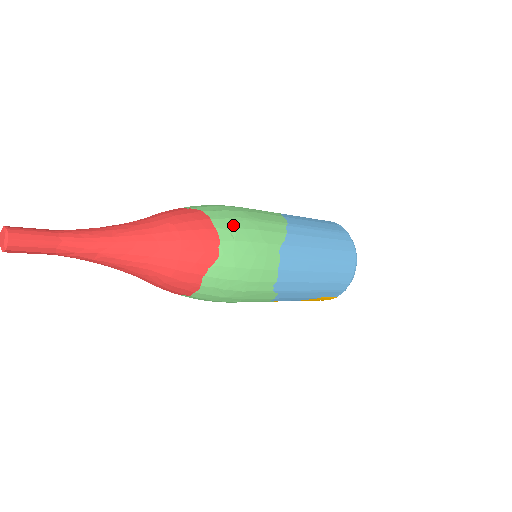
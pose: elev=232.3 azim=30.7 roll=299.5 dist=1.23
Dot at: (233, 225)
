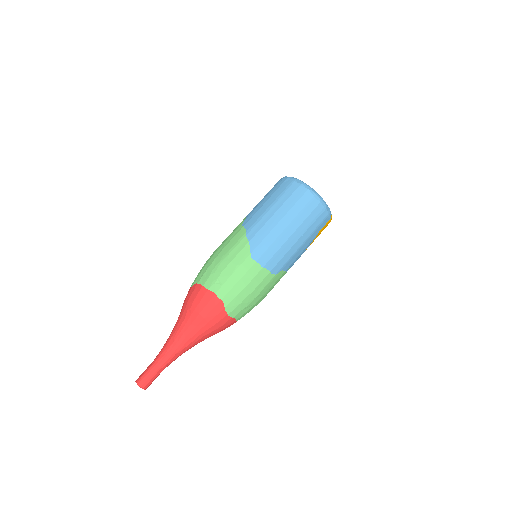
Dot at: (215, 277)
